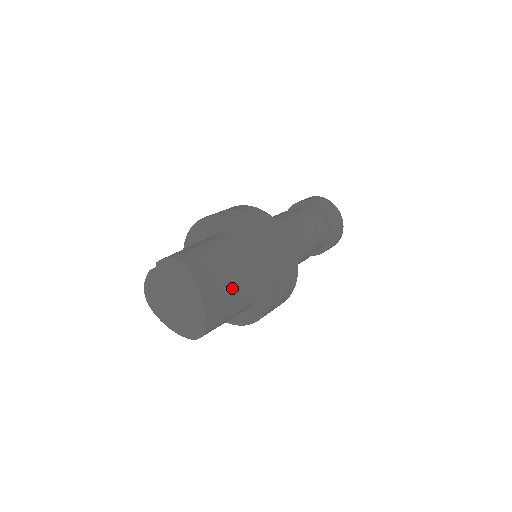
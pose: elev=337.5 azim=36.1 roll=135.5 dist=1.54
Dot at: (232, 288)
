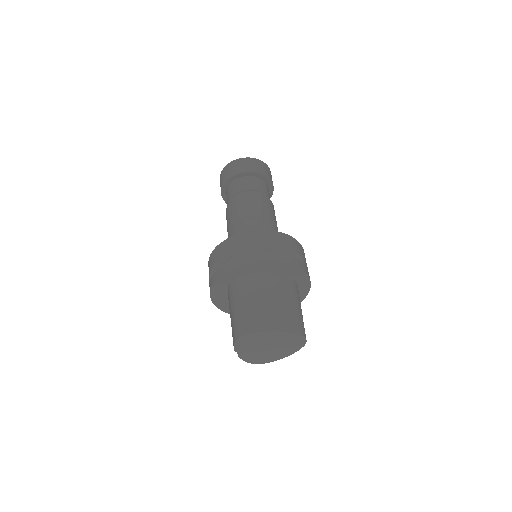
Dot at: (277, 300)
